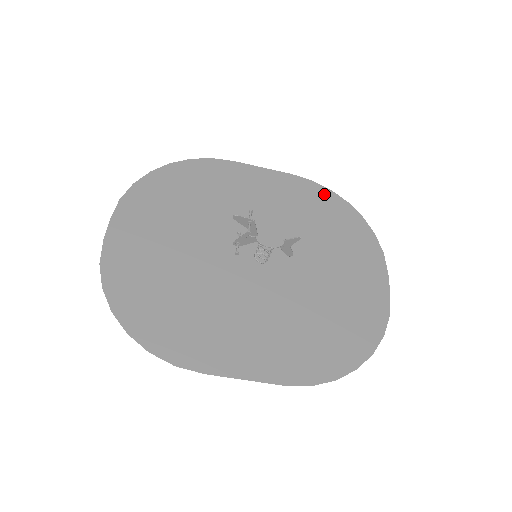
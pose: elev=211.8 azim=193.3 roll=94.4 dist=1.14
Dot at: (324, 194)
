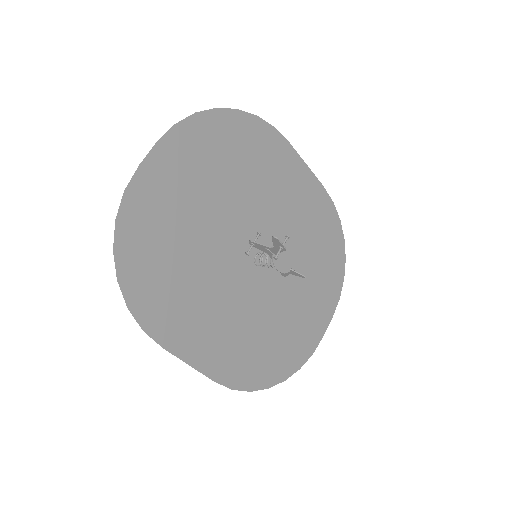
Dot at: (334, 221)
